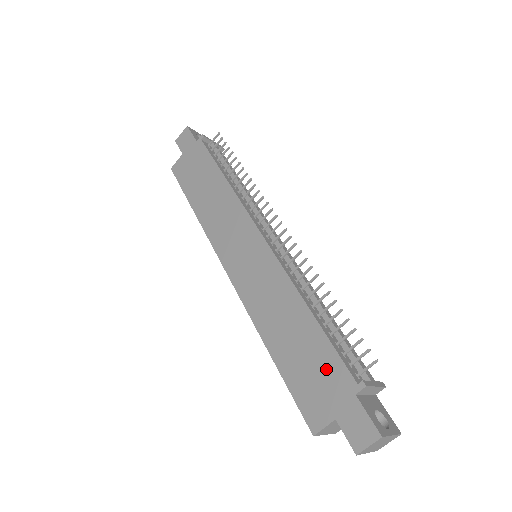
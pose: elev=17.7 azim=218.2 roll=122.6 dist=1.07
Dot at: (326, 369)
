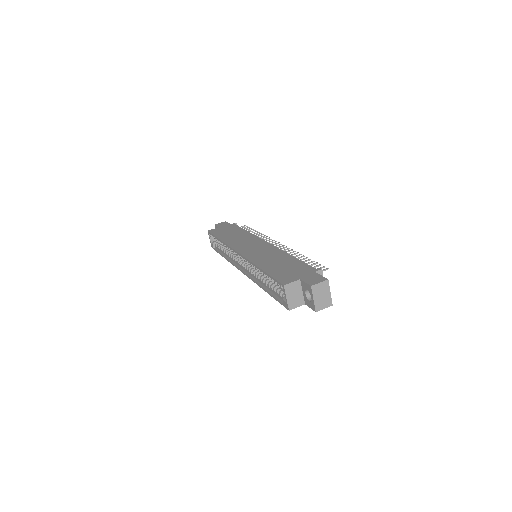
Dot at: (298, 268)
